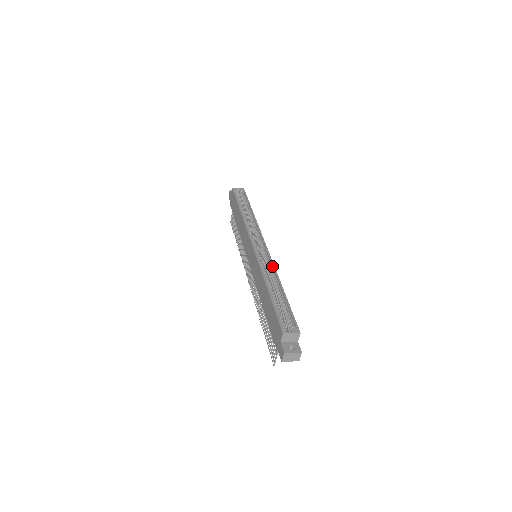
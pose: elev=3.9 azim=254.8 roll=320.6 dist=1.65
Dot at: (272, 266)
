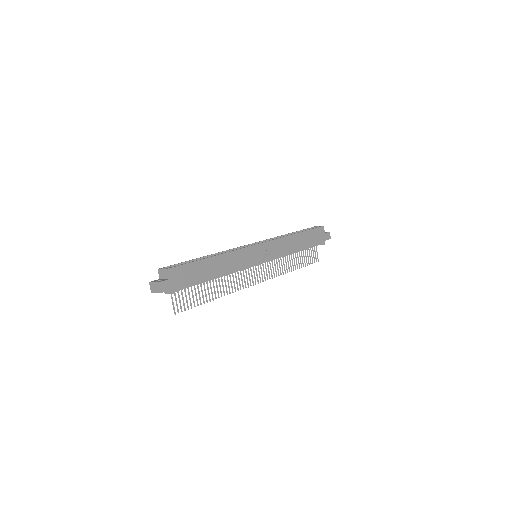
Dot at: (236, 250)
